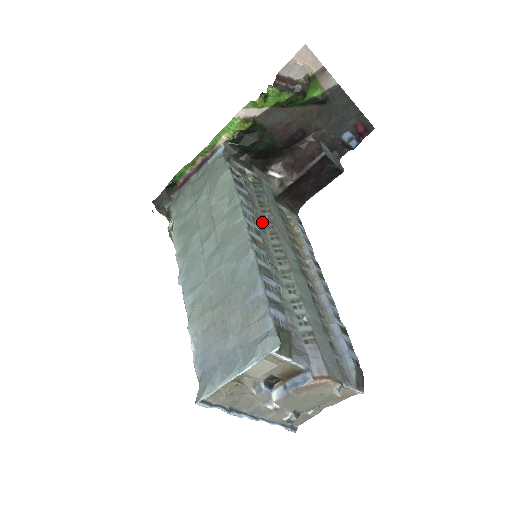
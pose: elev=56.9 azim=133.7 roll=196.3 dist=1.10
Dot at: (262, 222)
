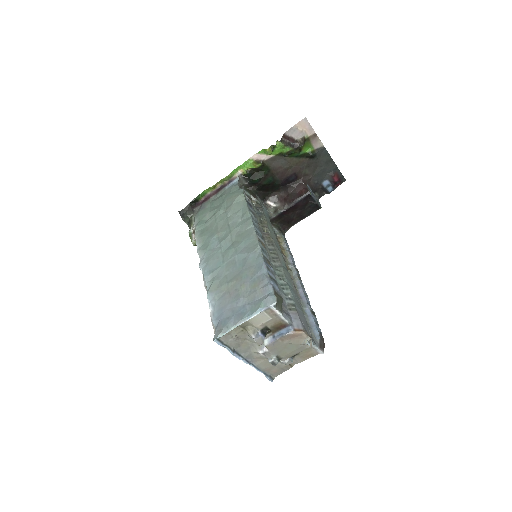
Dot at: (262, 233)
